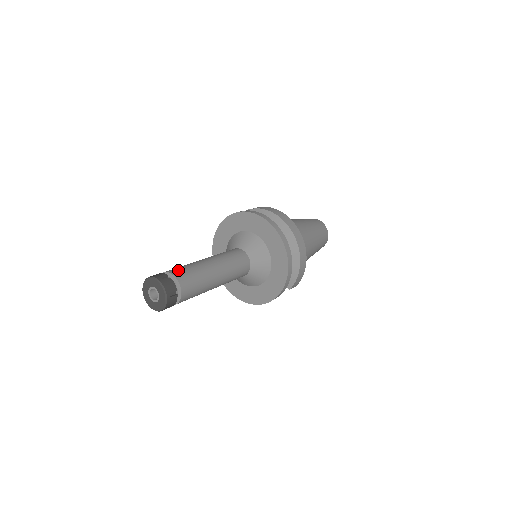
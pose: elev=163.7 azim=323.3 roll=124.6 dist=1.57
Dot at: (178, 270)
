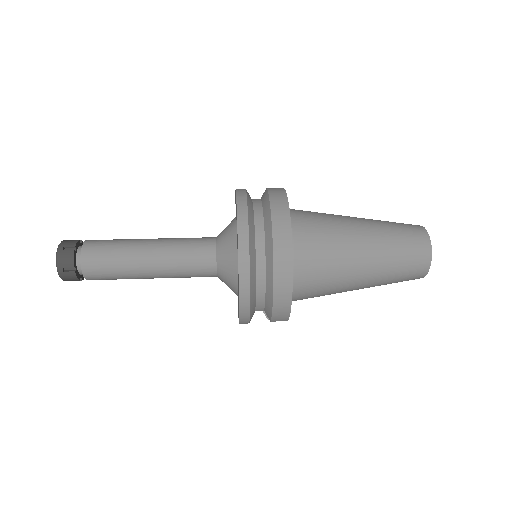
Dot at: (95, 243)
